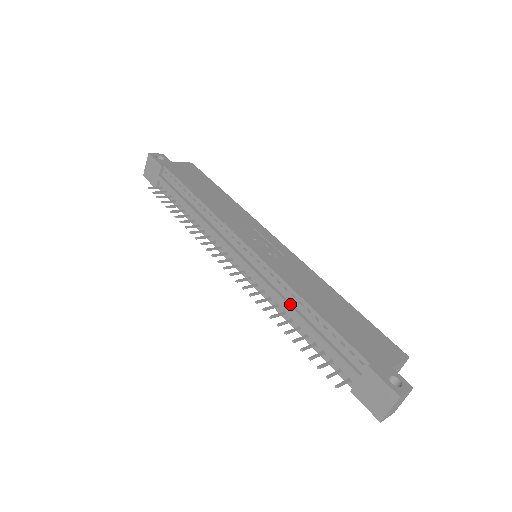
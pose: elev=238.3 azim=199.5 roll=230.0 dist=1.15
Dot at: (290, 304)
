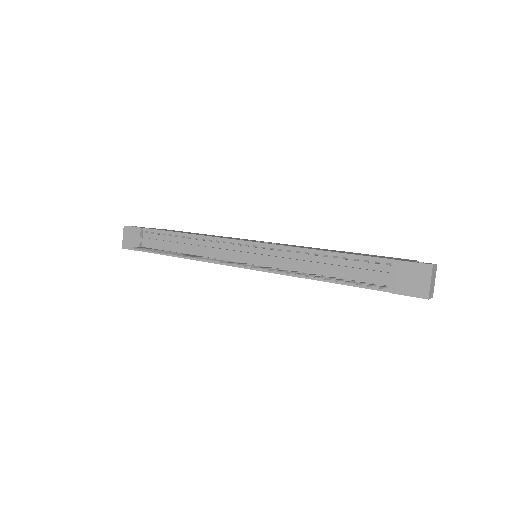
Dot at: (307, 261)
